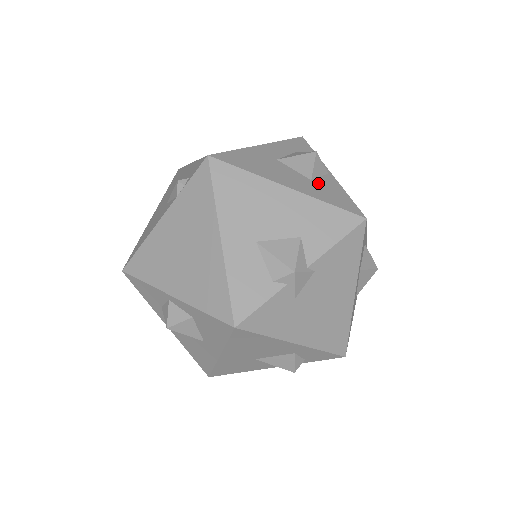
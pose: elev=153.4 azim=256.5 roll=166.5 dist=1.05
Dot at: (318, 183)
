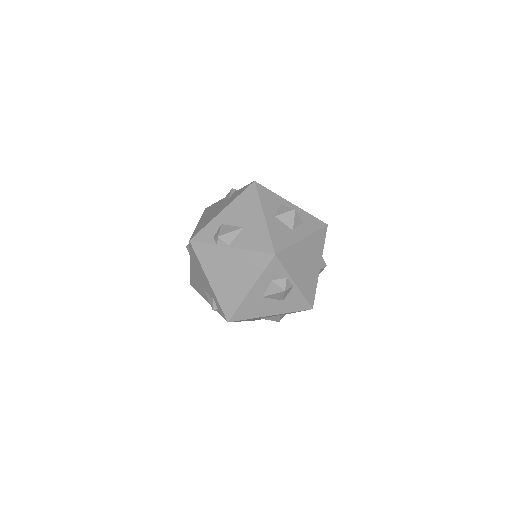
Dot at: (287, 300)
